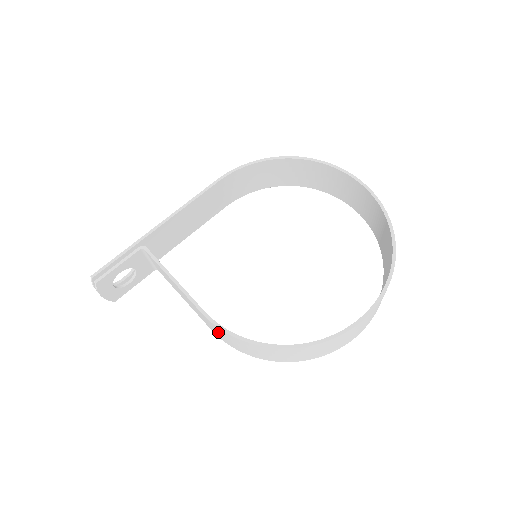
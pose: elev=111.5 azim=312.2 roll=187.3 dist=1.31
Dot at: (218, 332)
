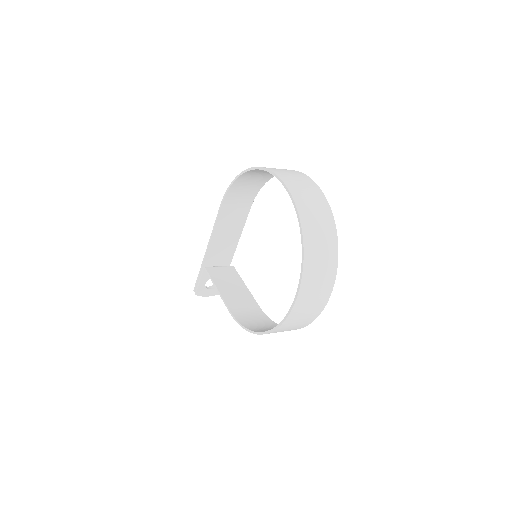
Dot at: (248, 317)
